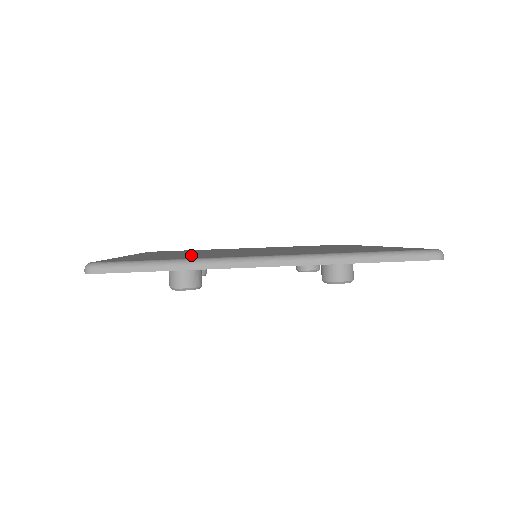
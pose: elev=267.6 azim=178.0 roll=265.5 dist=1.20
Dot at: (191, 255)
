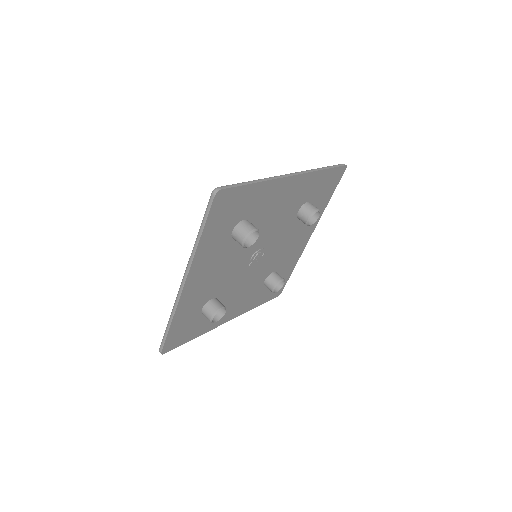
Dot at: occluded
